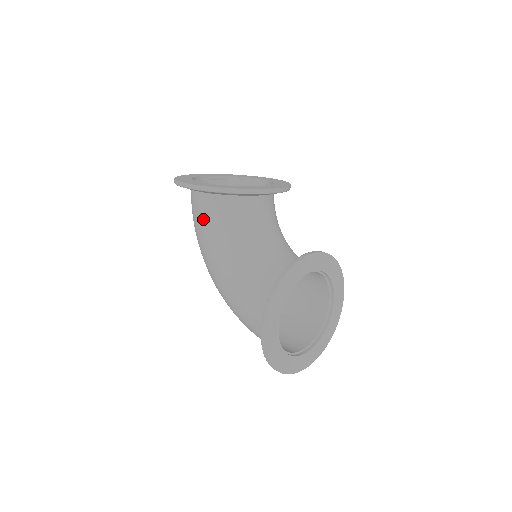
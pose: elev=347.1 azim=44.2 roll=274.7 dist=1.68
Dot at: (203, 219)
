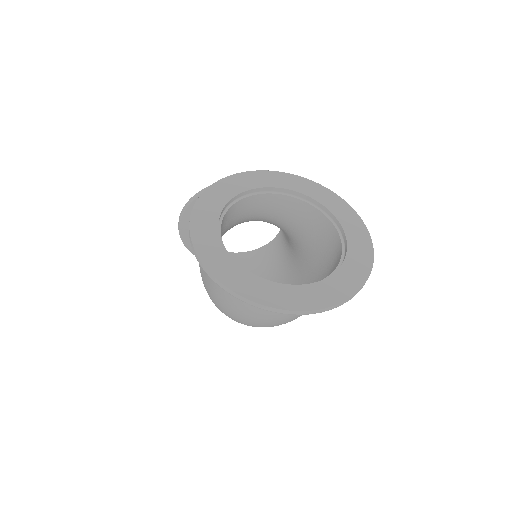
Dot at: occluded
